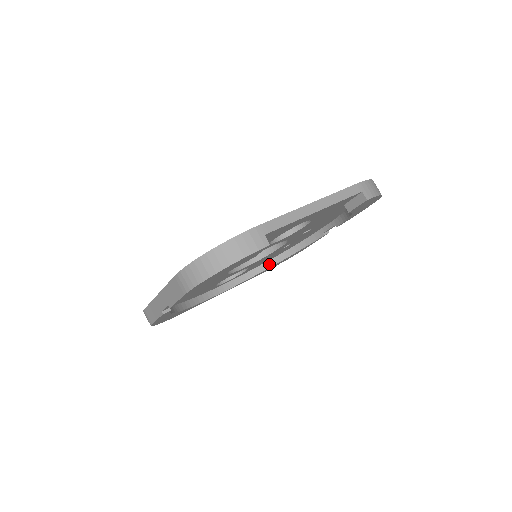
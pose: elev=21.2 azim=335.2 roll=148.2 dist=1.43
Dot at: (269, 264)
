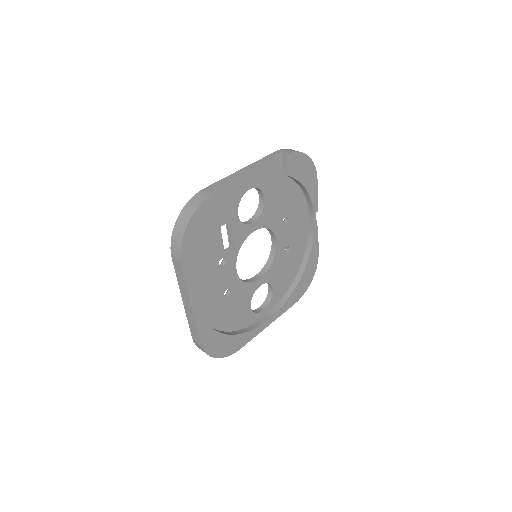
Dot at: (295, 283)
